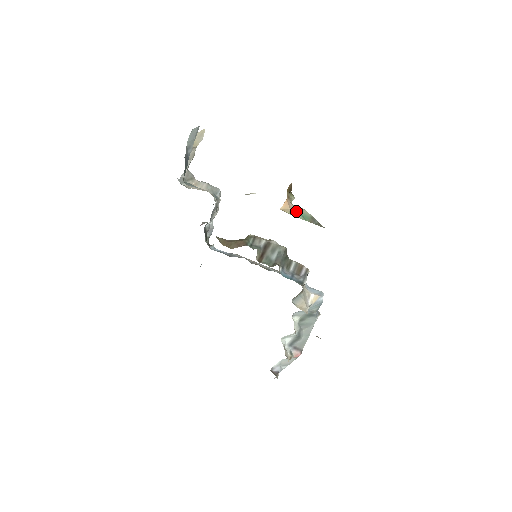
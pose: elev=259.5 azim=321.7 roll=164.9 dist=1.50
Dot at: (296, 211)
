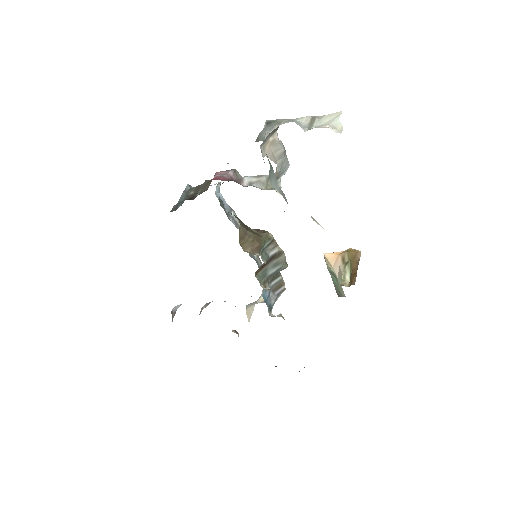
Dot at: (335, 276)
